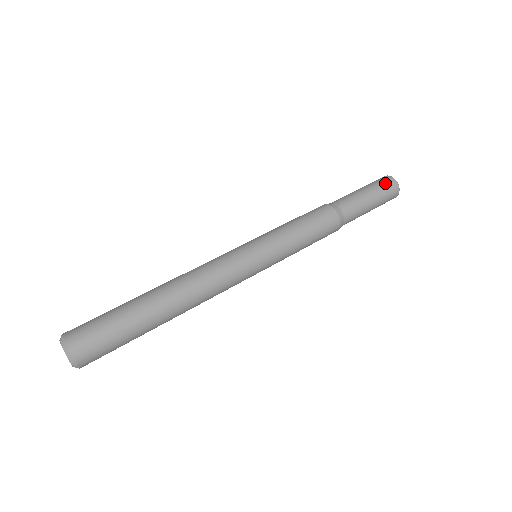
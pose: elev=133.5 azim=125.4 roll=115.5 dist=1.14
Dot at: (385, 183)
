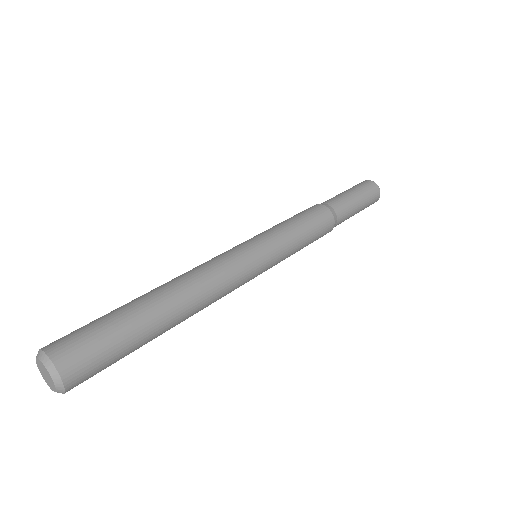
Dot at: (371, 190)
